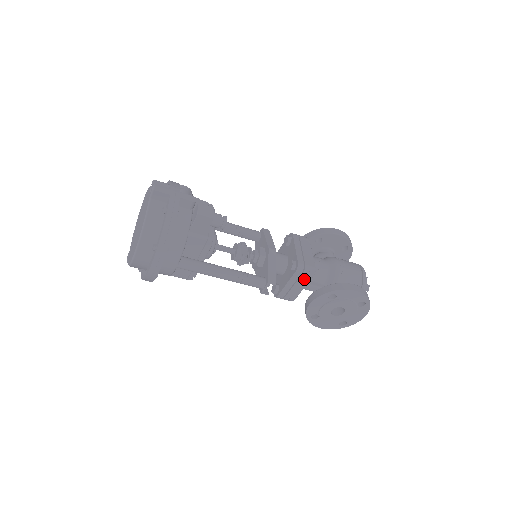
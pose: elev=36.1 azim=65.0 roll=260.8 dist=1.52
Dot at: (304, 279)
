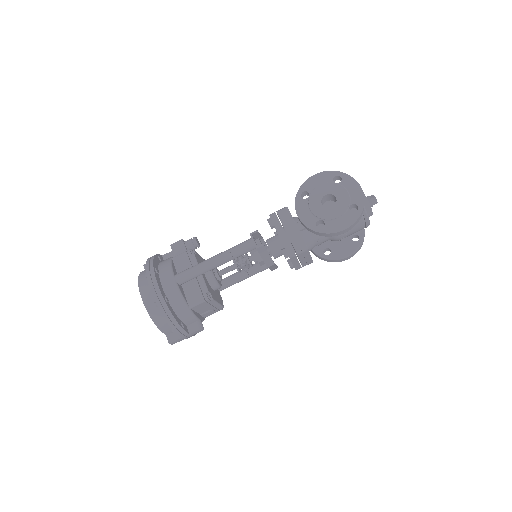
Dot at: (285, 218)
